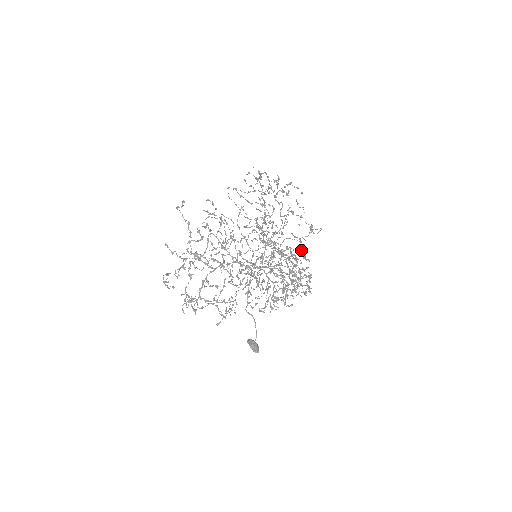
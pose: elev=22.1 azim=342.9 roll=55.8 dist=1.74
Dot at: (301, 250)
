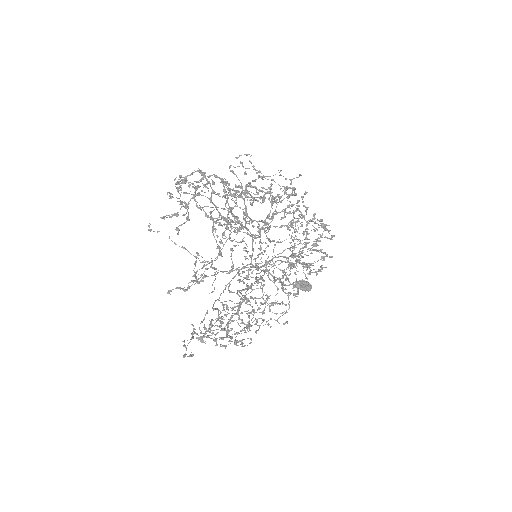
Dot at: (271, 179)
